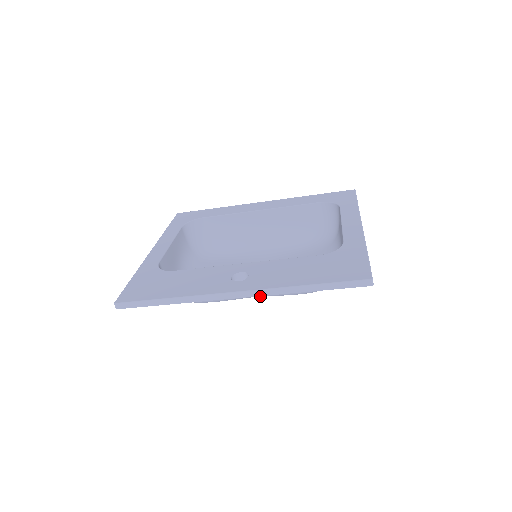
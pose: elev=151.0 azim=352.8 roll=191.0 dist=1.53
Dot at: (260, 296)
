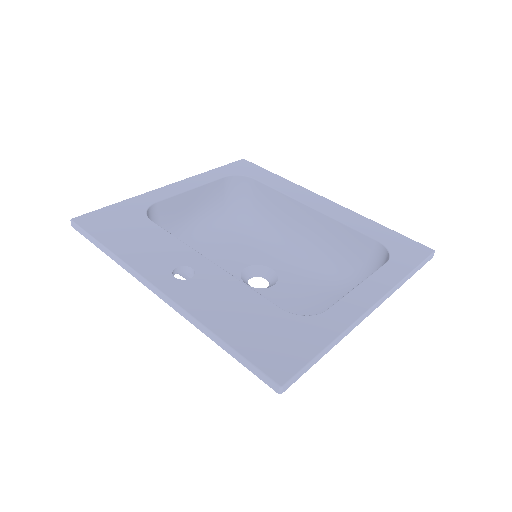
Dot at: occluded
